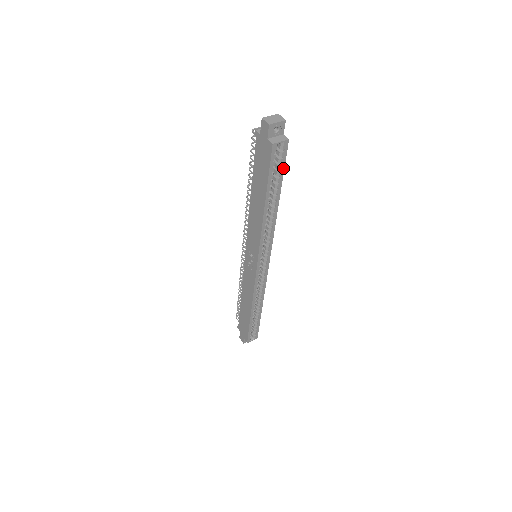
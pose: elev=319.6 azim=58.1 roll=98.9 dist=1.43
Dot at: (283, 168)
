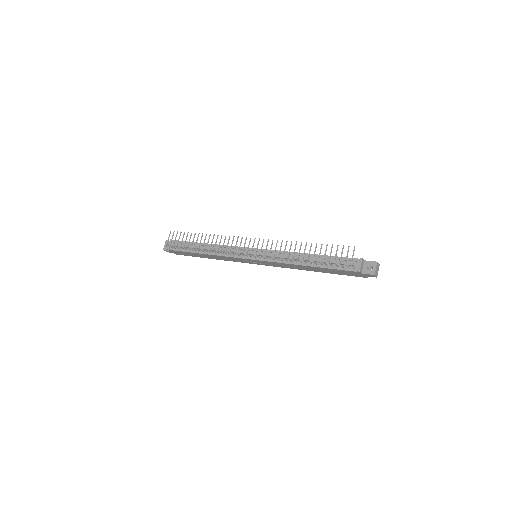
Dot at: occluded
